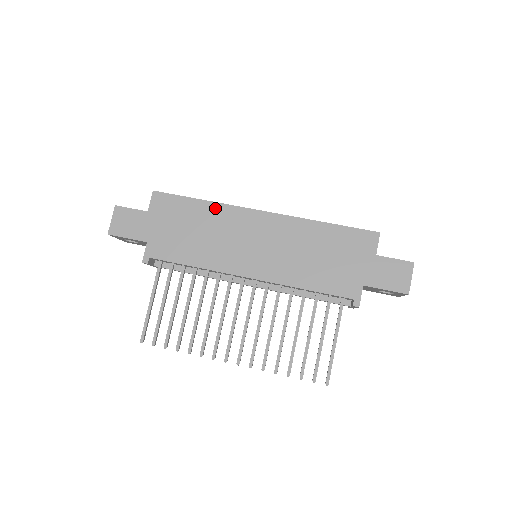
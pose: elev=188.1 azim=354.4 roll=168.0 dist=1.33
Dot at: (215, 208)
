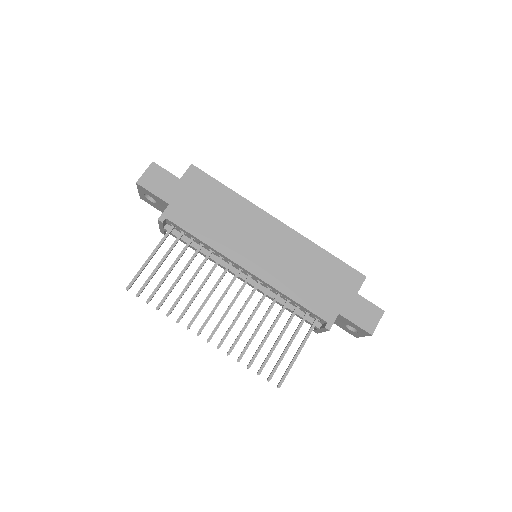
Dot at: (240, 201)
